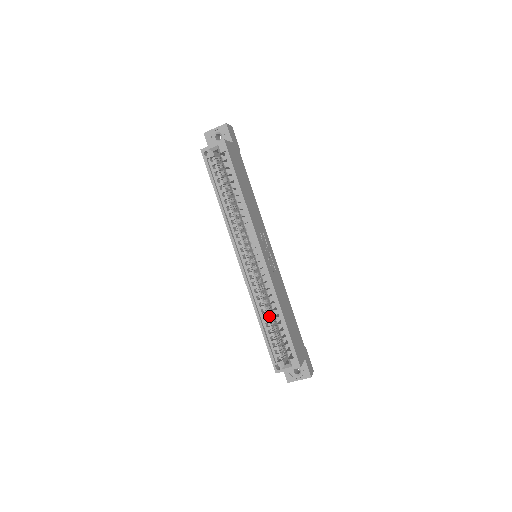
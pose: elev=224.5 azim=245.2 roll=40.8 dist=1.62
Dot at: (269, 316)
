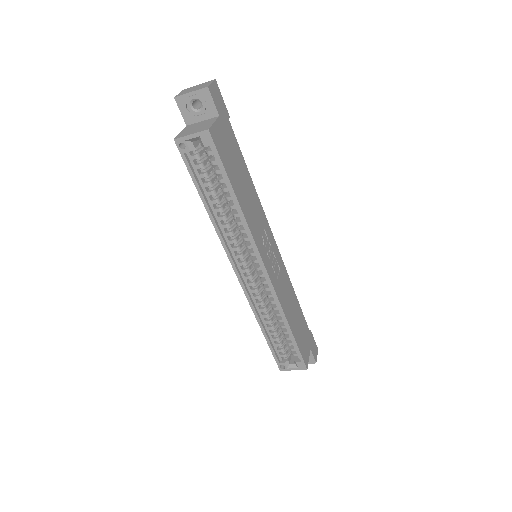
Dot at: (273, 321)
